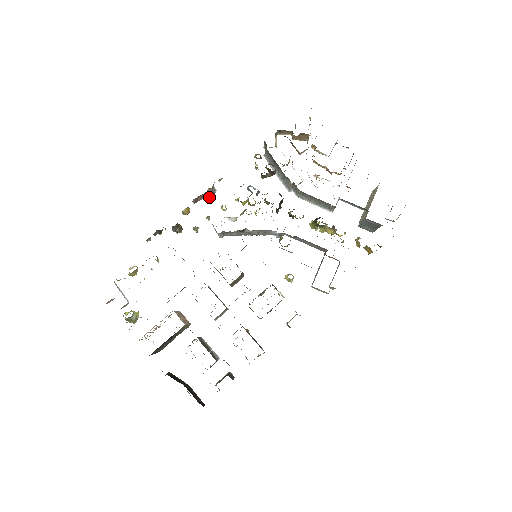
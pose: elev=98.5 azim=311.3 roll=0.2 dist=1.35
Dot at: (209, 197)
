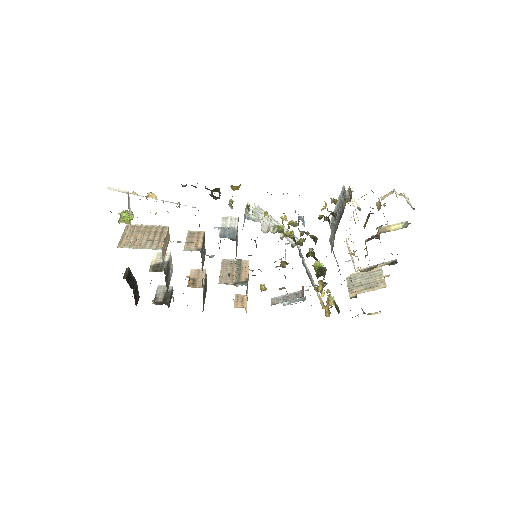
Dot at: occluded
